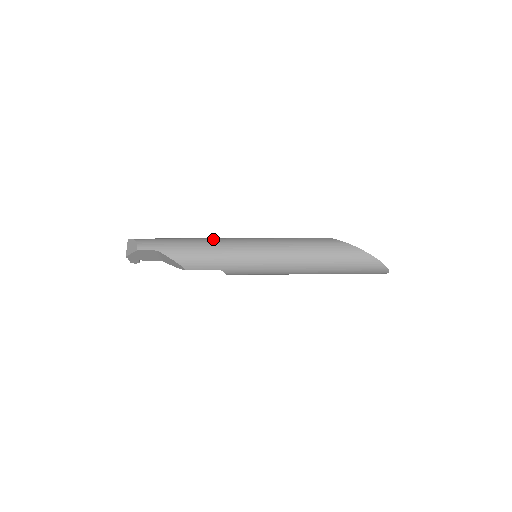
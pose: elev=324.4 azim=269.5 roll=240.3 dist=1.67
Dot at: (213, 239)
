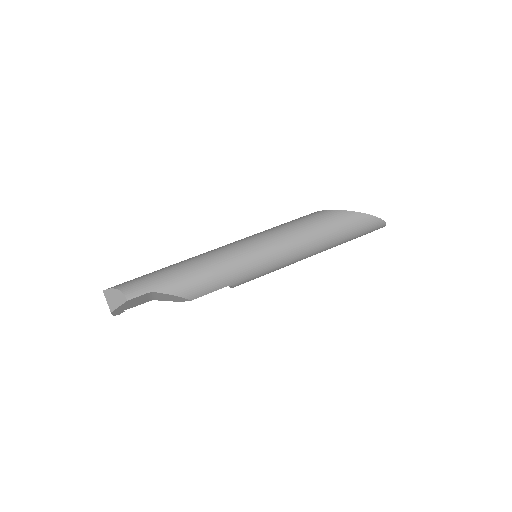
Dot at: (207, 255)
